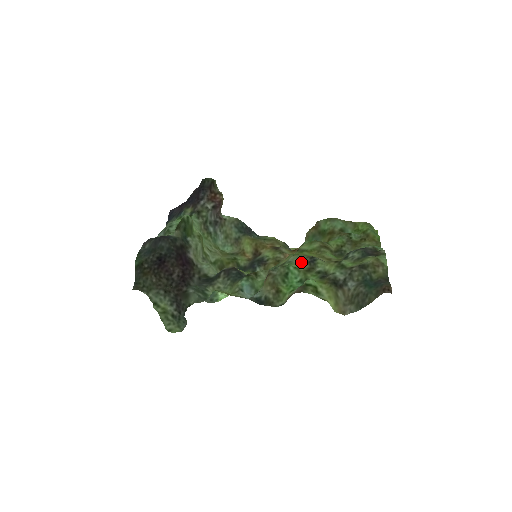
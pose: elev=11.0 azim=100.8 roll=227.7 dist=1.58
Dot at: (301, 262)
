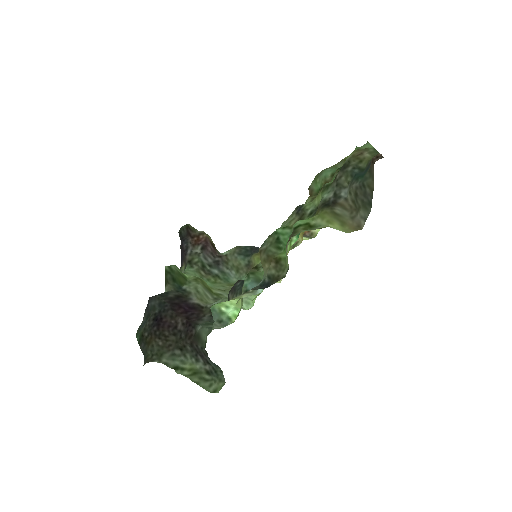
Dot at: (289, 220)
